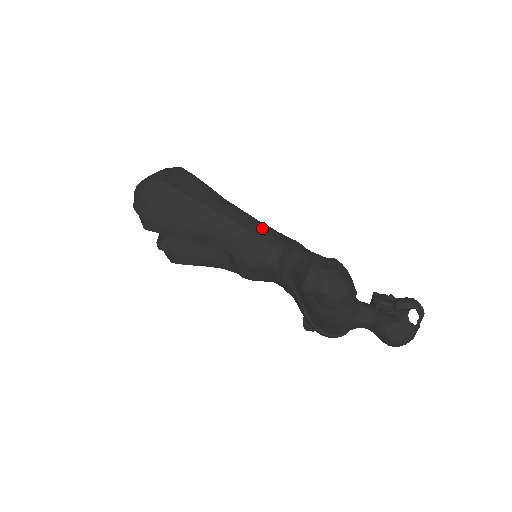
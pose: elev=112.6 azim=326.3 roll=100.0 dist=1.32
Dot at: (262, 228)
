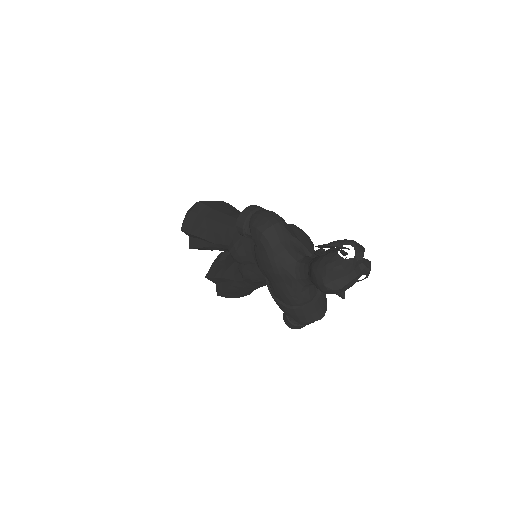
Dot at: occluded
